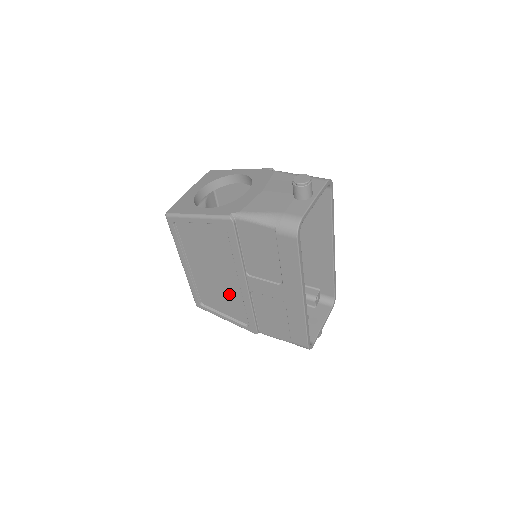
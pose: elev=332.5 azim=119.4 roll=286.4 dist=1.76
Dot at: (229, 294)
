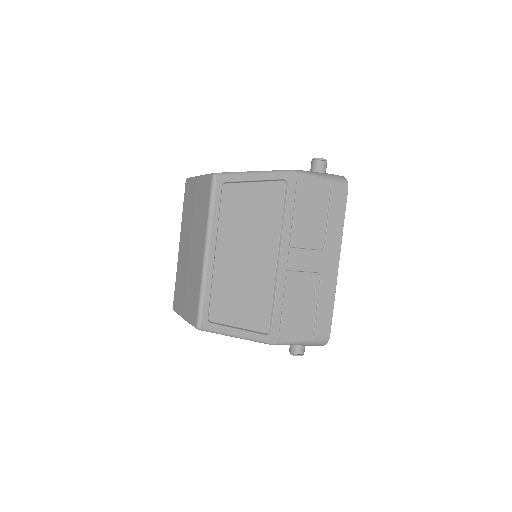
Dot at: (257, 286)
